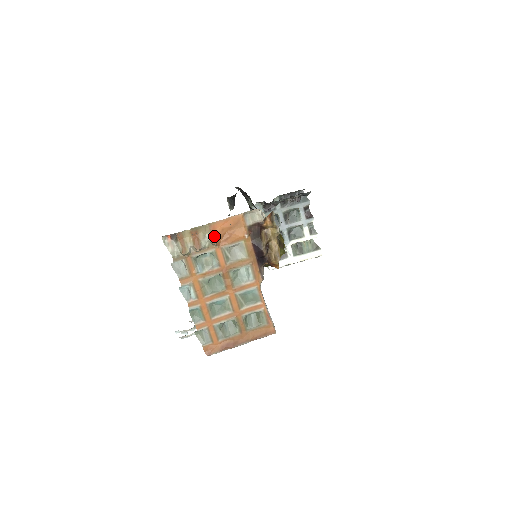
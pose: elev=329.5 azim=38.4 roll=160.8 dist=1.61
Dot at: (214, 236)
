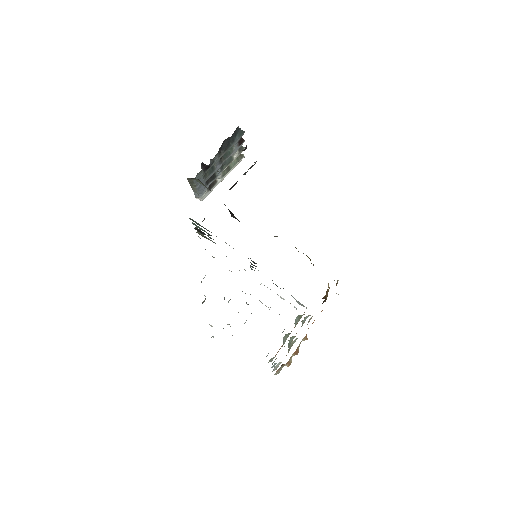
Dot at: (306, 336)
